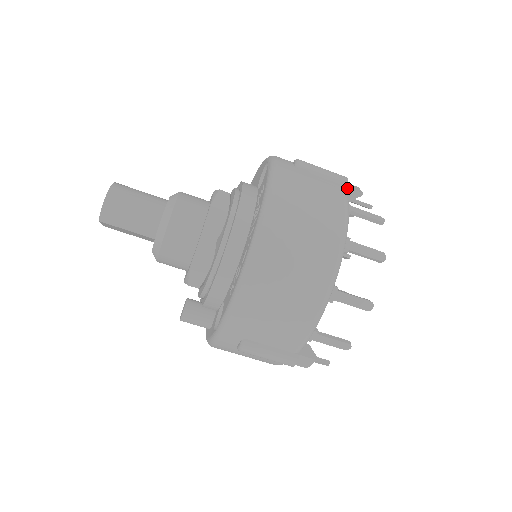
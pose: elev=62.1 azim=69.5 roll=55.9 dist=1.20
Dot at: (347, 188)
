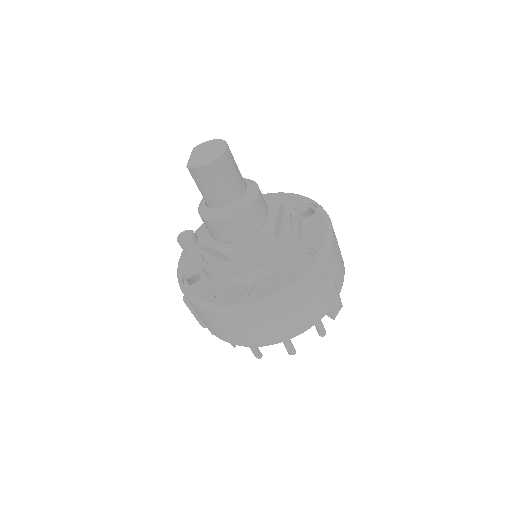
Dot at: (330, 311)
